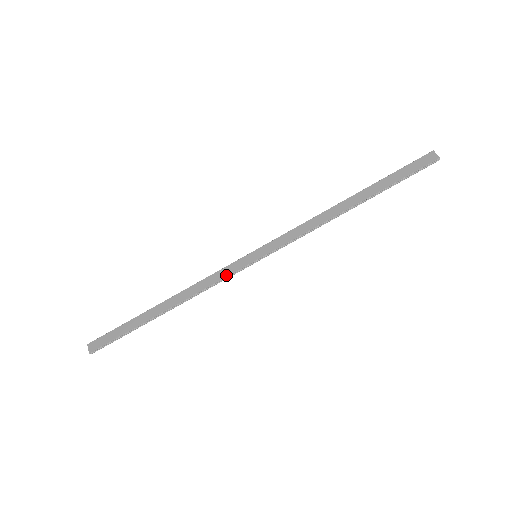
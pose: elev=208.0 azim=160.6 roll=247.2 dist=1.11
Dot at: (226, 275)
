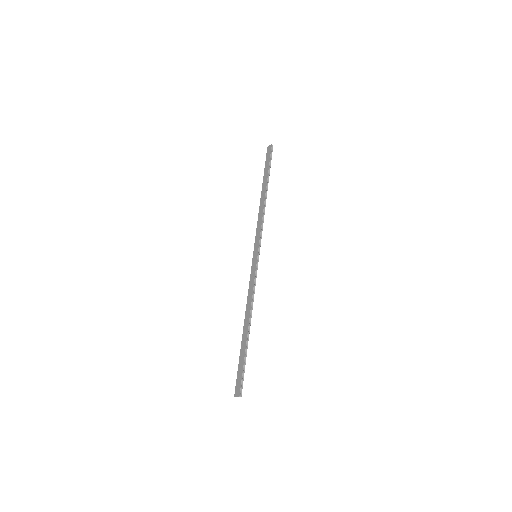
Dot at: (254, 277)
